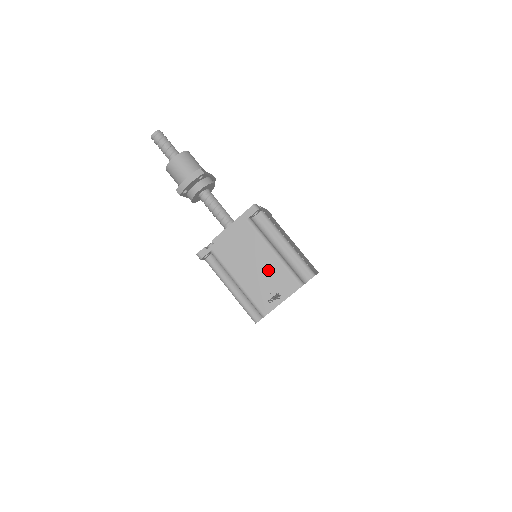
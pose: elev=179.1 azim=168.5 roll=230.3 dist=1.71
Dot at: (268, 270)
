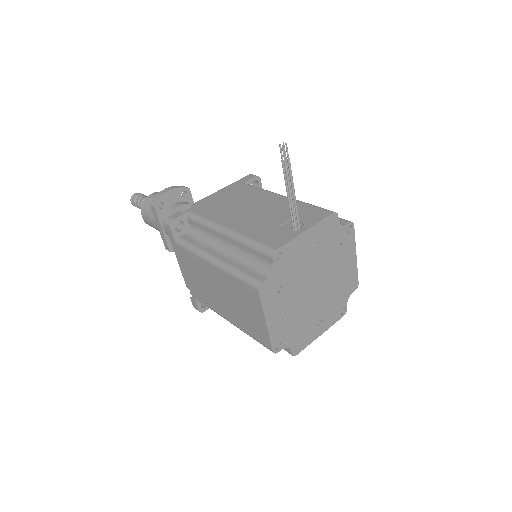
Dot at: (277, 209)
